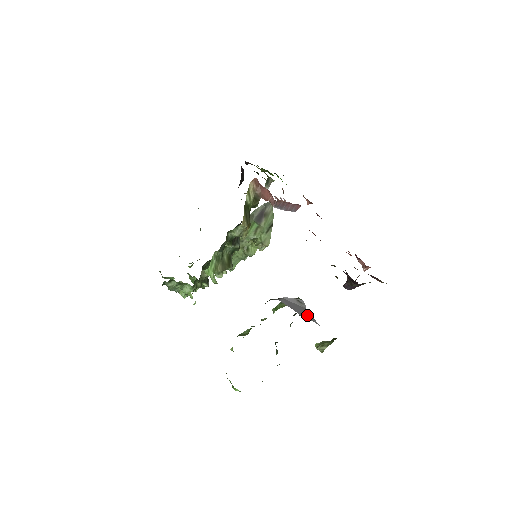
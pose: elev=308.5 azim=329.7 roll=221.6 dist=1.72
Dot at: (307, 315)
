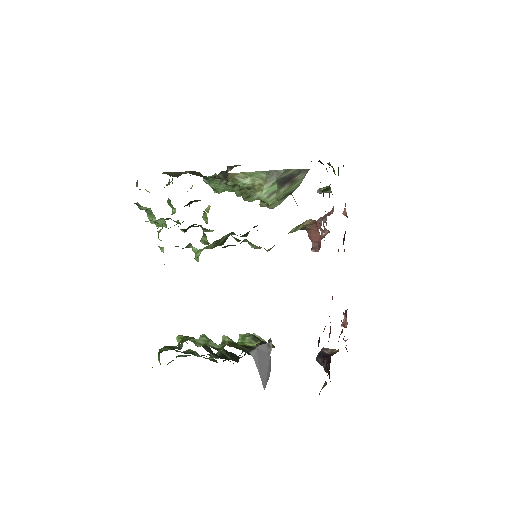
Dot at: (268, 372)
